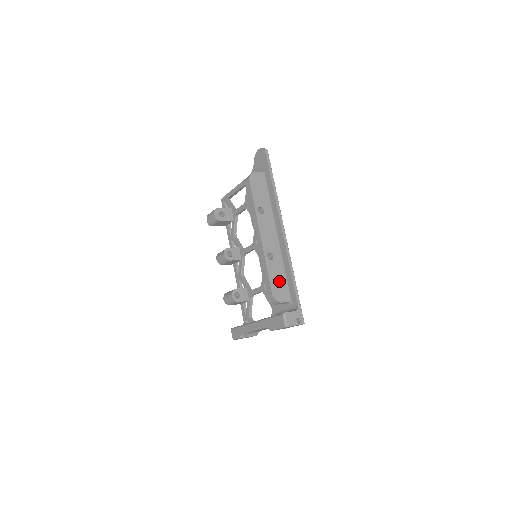
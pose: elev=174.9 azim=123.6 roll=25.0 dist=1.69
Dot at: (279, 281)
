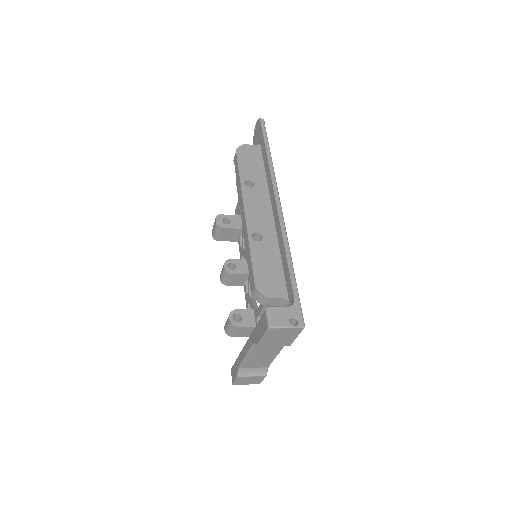
Dot at: (269, 269)
